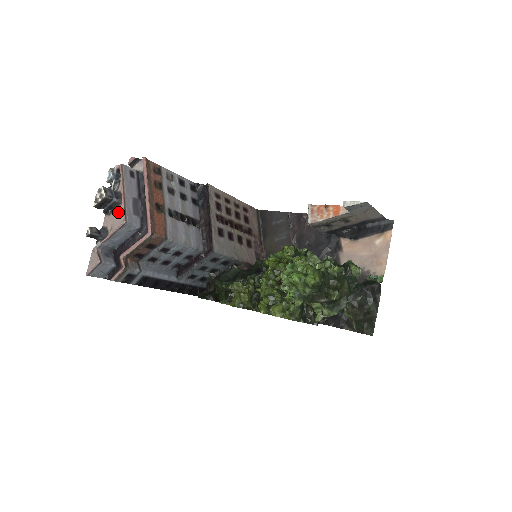
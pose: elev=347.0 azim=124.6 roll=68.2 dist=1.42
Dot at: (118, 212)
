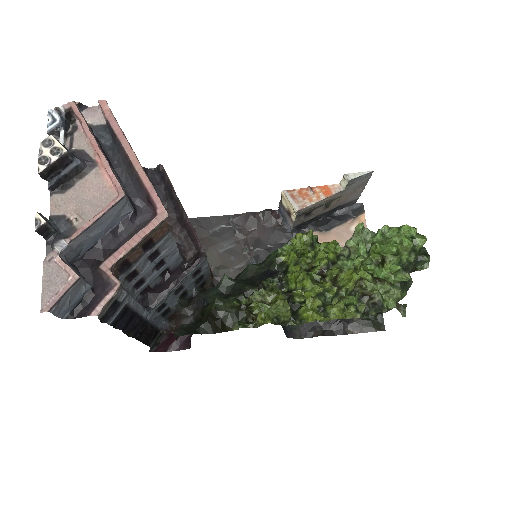
Dot at: (88, 184)
